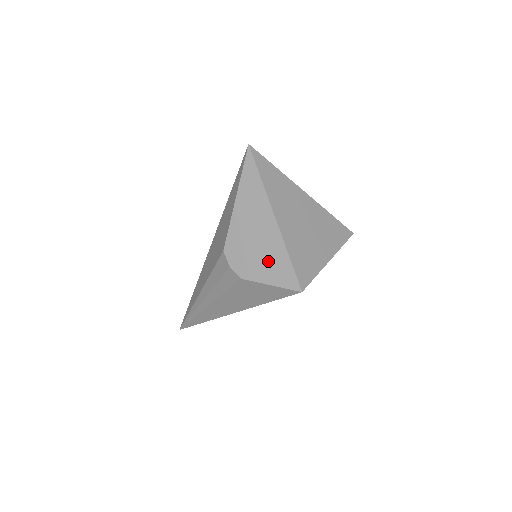
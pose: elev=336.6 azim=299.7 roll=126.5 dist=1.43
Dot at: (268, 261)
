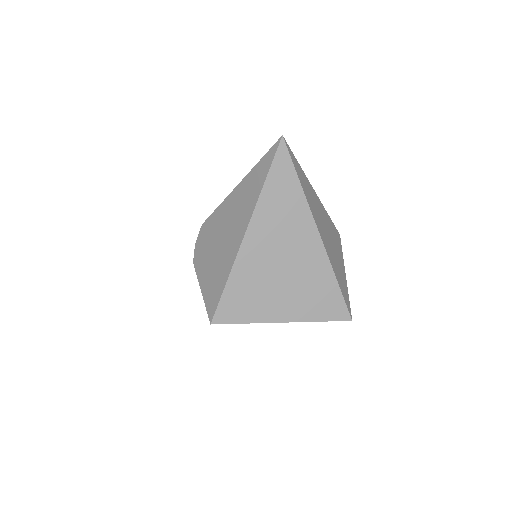
Dot at: (214, 268)
